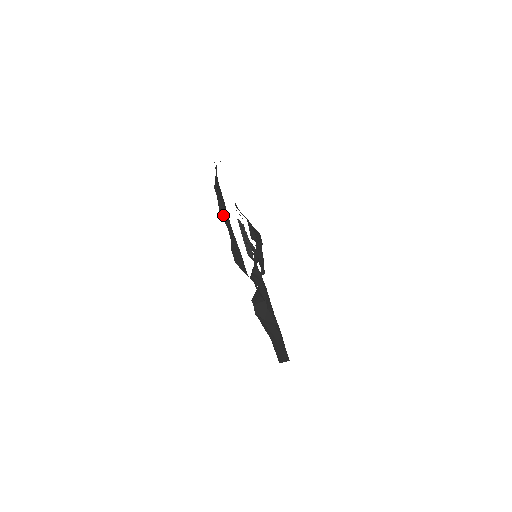
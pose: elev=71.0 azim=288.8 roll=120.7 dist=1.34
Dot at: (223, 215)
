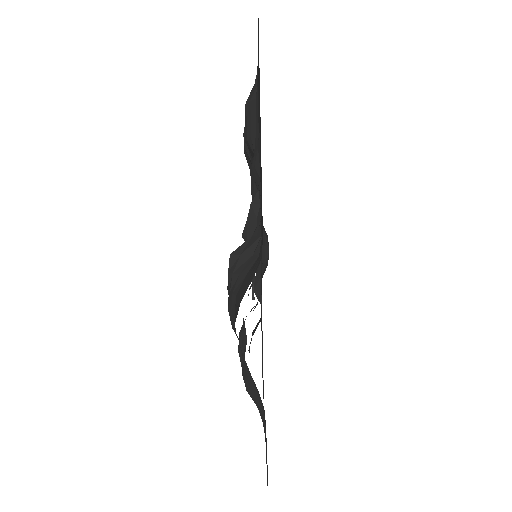
Dot at: occluded
